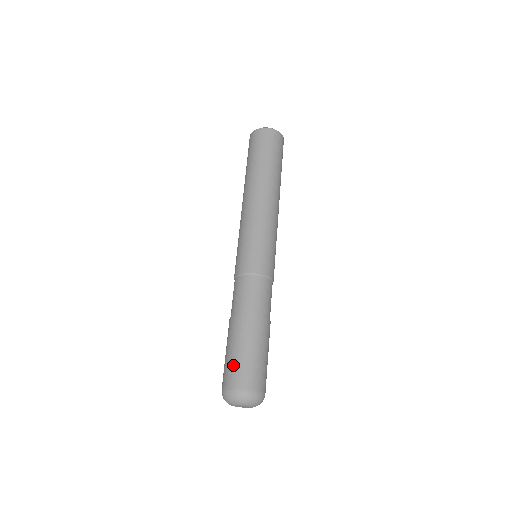
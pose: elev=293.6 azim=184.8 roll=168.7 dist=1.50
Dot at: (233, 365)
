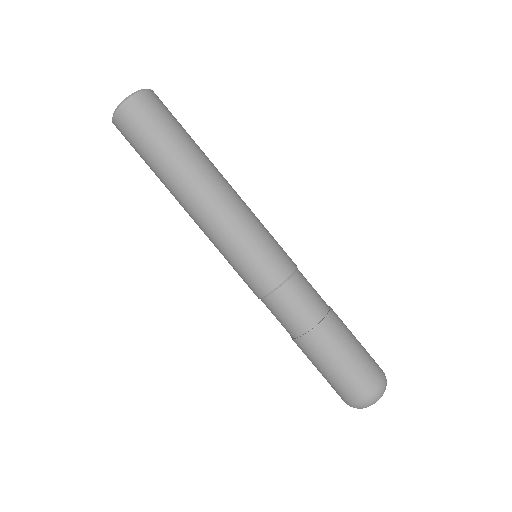
Dot at: occluded
